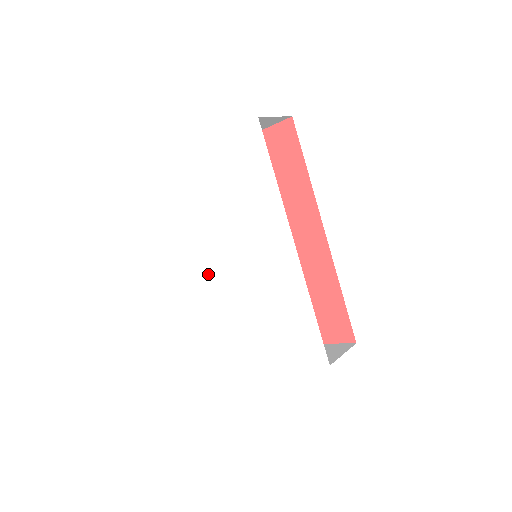
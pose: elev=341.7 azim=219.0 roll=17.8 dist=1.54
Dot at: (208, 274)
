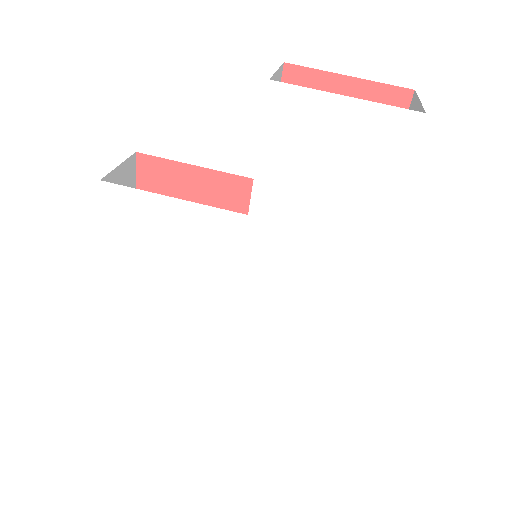
Dot at: (174, 266)
